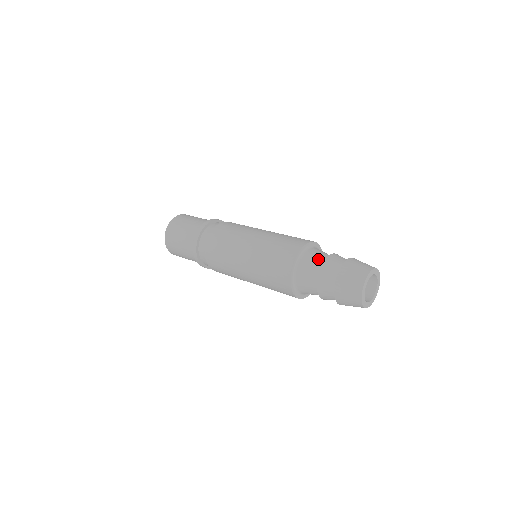
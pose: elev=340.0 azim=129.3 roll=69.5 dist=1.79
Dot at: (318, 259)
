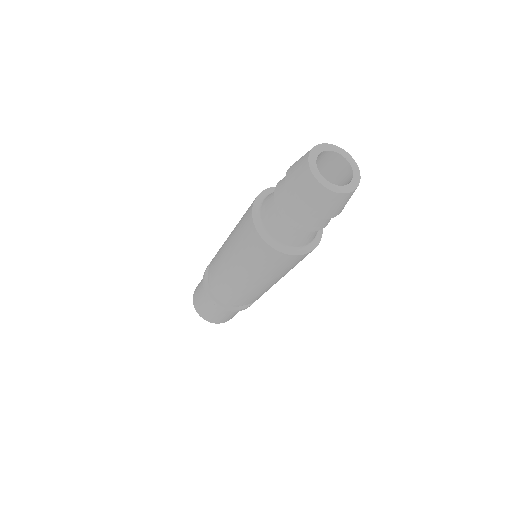
Dot at: occluded
